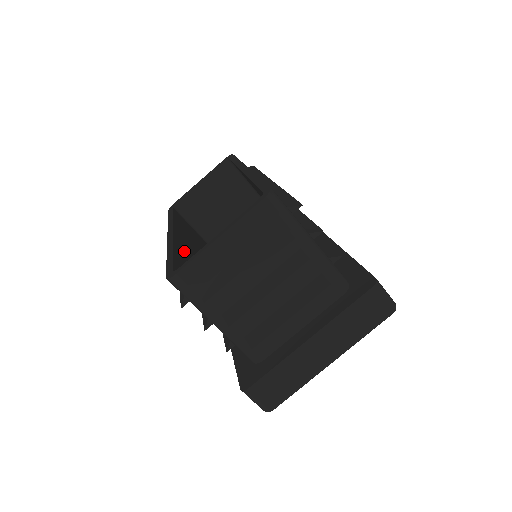
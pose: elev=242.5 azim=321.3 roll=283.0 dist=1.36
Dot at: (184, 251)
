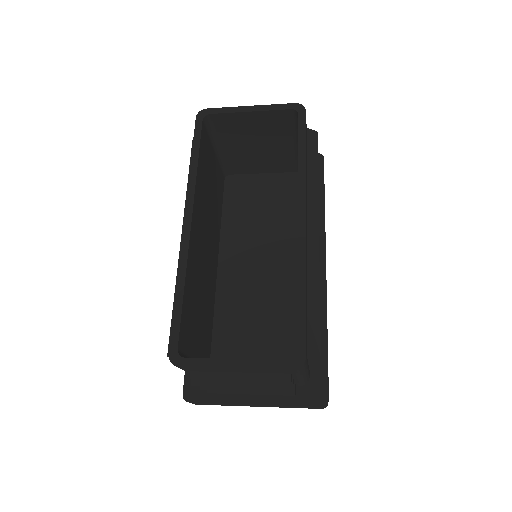
Dot at: (193, 258)
